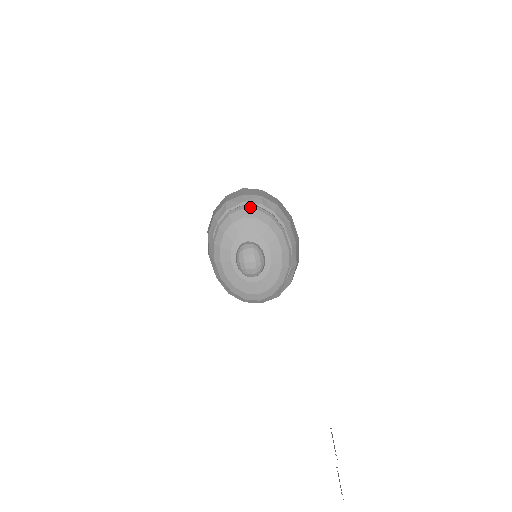
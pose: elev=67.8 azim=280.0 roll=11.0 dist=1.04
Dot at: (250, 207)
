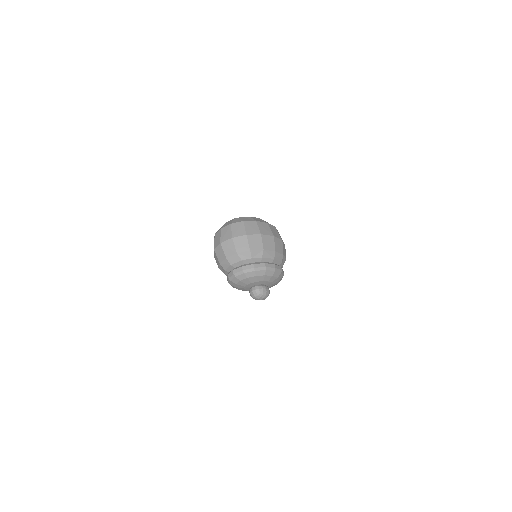
Dot at: (238, 274)
